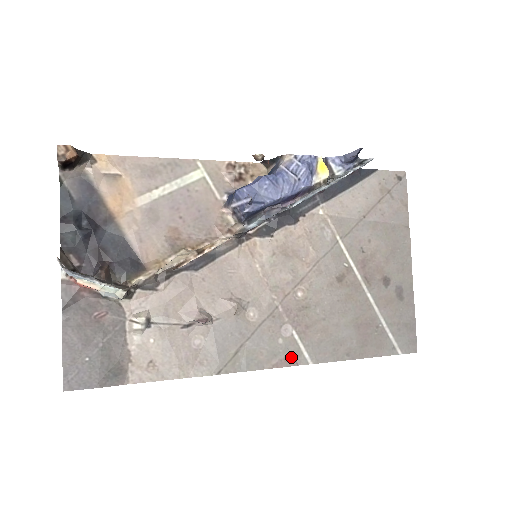
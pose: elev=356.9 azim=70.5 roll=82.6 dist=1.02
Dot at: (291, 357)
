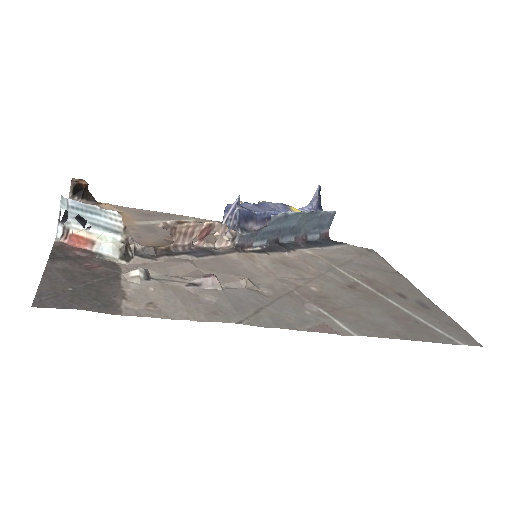
Dot at: (327, 327)
